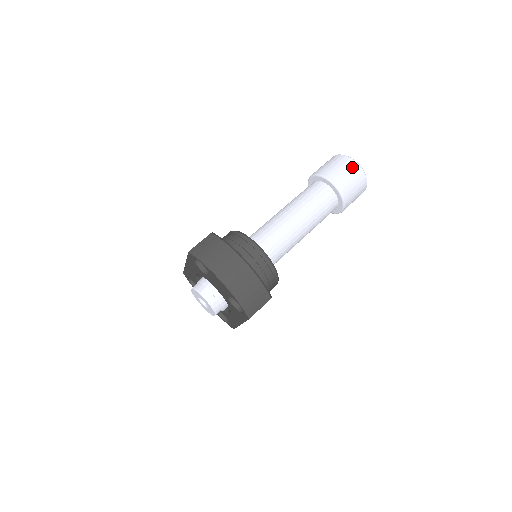
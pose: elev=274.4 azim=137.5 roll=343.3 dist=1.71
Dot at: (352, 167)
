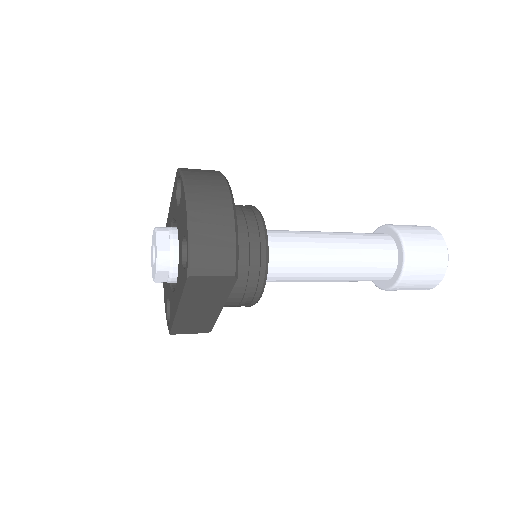
Dot at: (435, 238)
